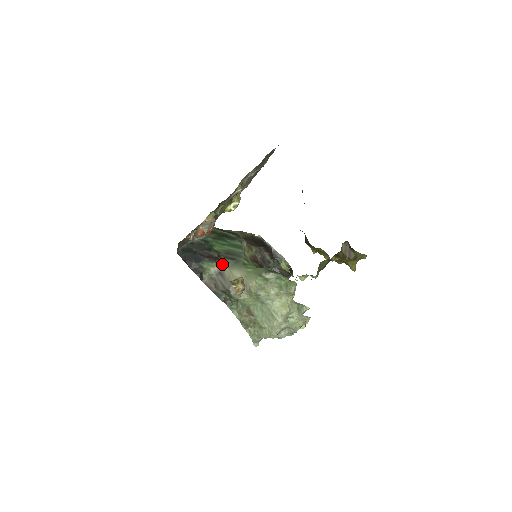
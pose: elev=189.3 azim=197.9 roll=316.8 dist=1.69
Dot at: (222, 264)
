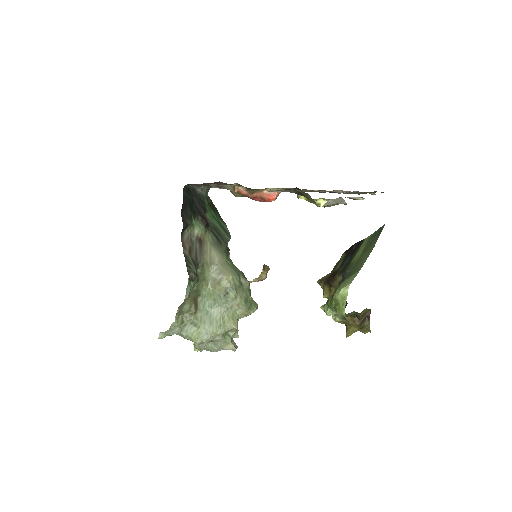
Dot at: (207, 235)
